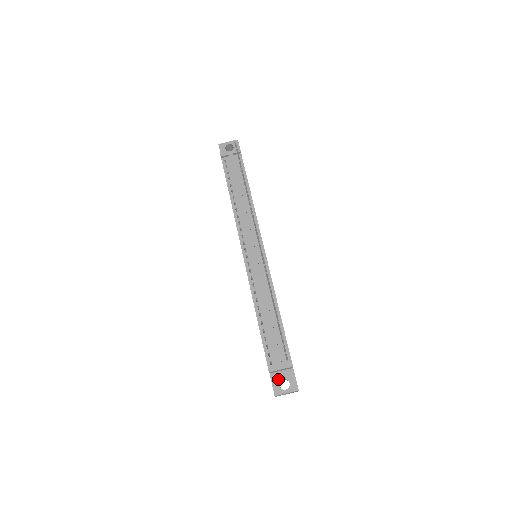
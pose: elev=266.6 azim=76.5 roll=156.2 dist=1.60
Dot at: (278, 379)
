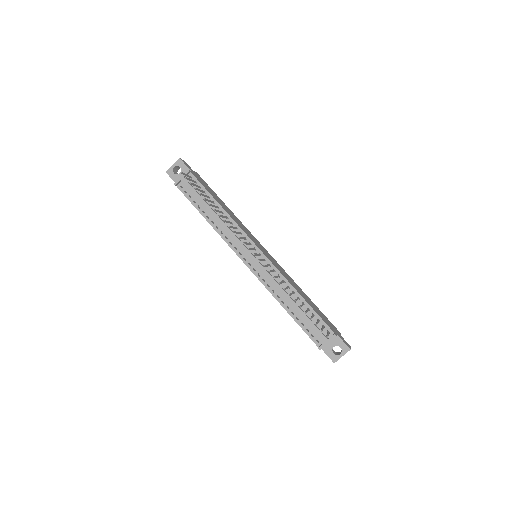
Dot at: (330, 349)
